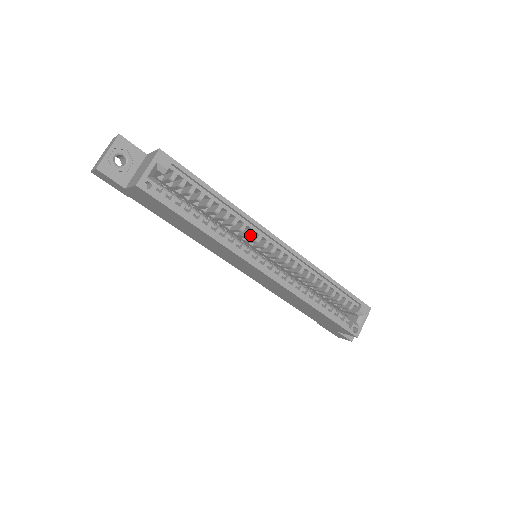
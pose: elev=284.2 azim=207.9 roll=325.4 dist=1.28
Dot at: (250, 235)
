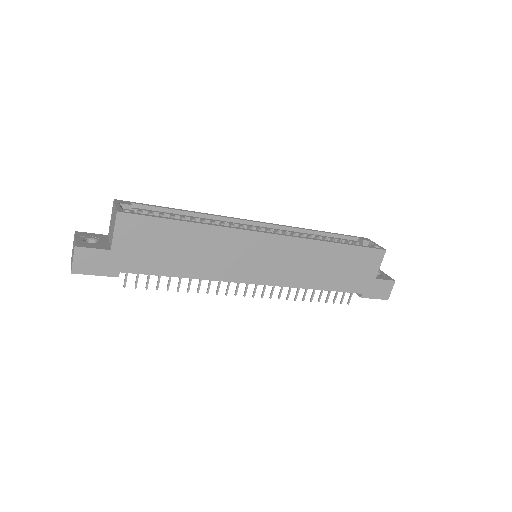
Dot at: (233, 226)
